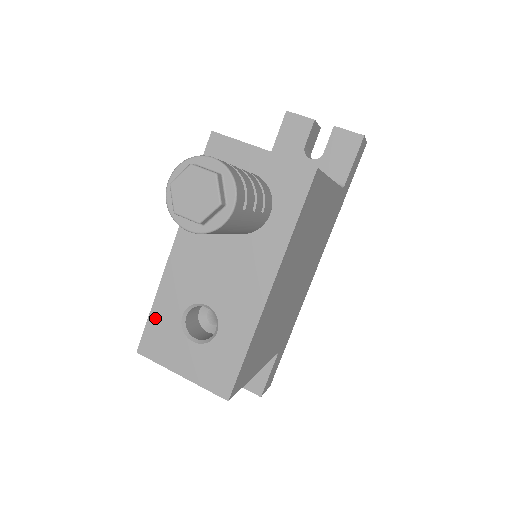
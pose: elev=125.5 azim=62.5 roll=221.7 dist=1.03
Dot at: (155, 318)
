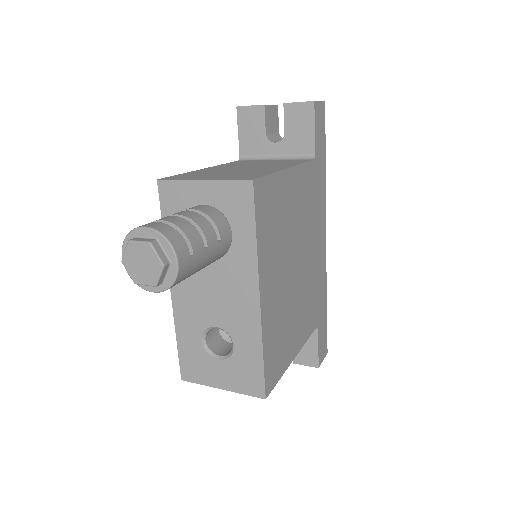
Dot at: (183, 349)
